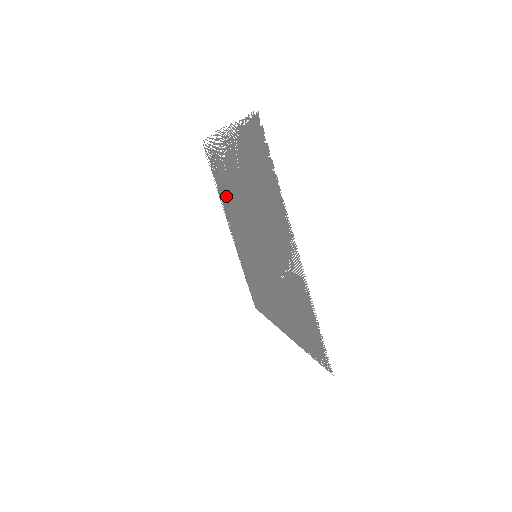
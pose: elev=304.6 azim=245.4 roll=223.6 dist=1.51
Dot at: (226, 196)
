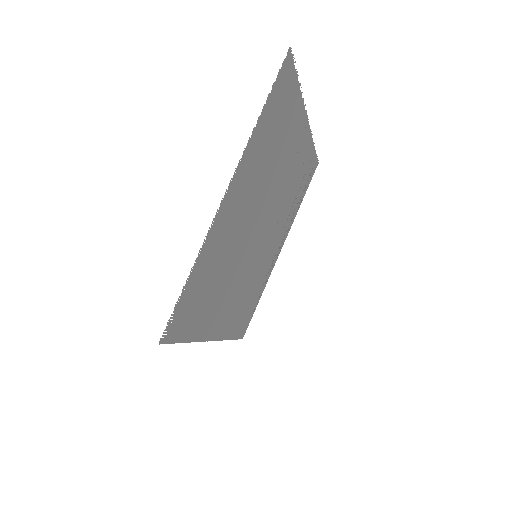
Dot at: (290, 207)
